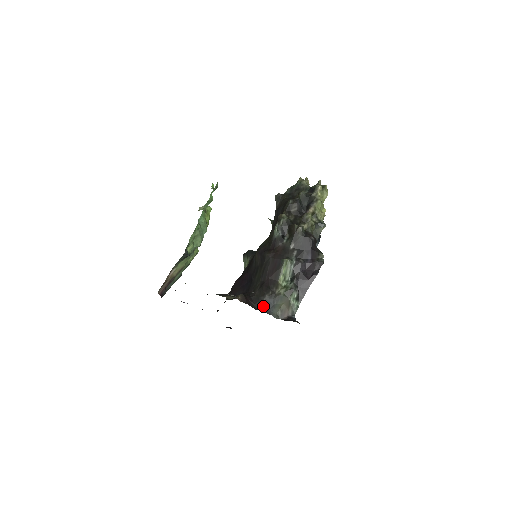
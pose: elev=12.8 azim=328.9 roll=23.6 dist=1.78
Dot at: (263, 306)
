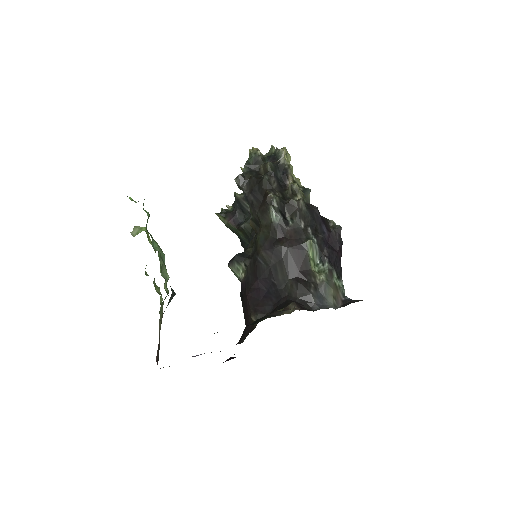
Dot at: (316, 304)
